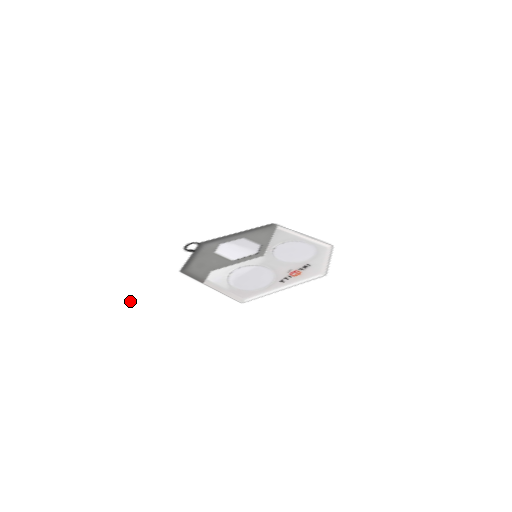
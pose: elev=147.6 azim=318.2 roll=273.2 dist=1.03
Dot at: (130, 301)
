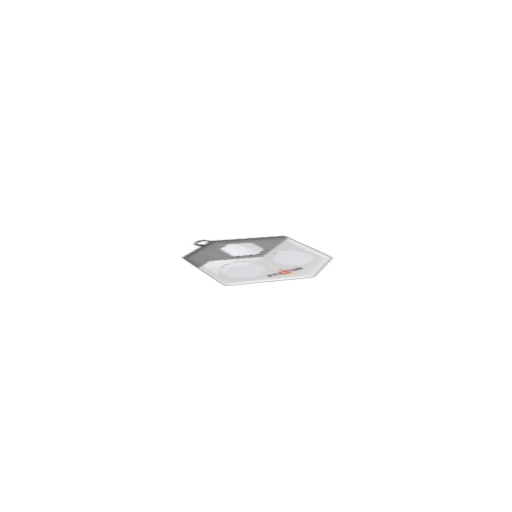
Dot at: (129, 271)
